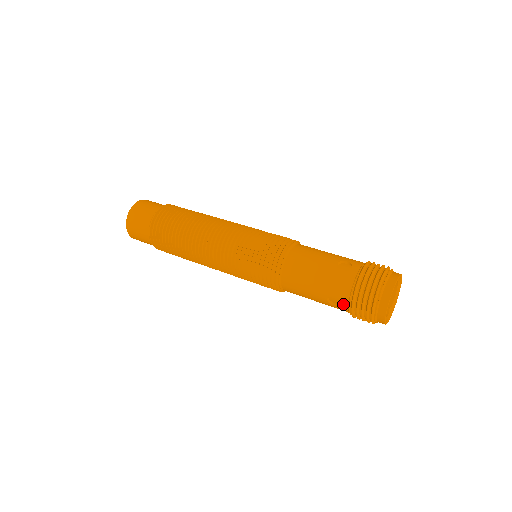
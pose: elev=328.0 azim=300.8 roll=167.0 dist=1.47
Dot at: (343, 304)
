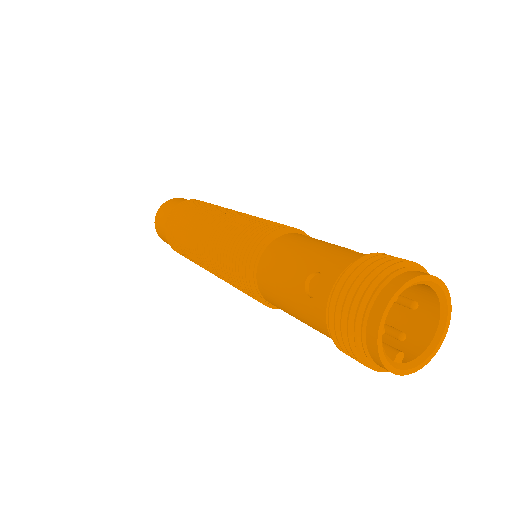
Dot at: (325, 288)
